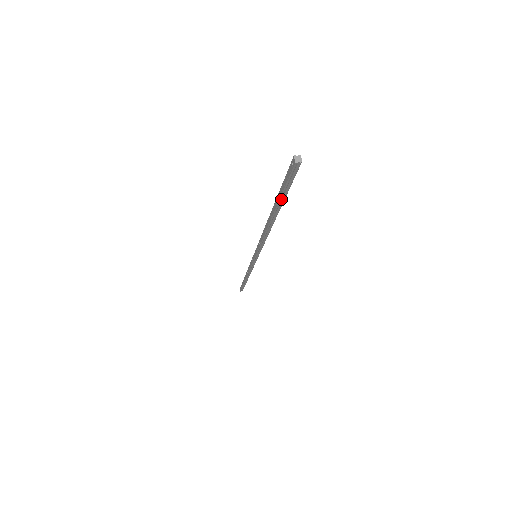
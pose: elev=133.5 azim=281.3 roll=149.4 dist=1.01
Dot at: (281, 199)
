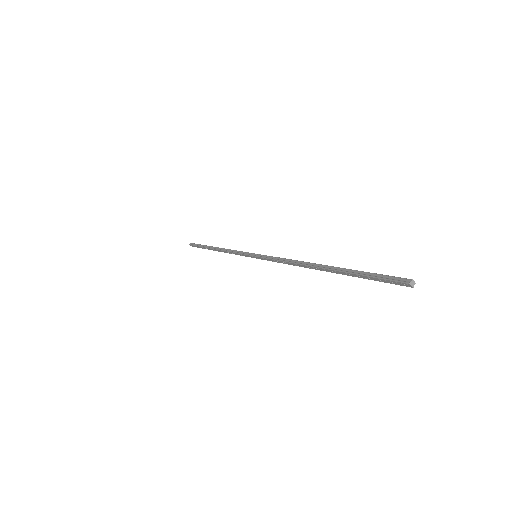
Dot at: (357, 275)
